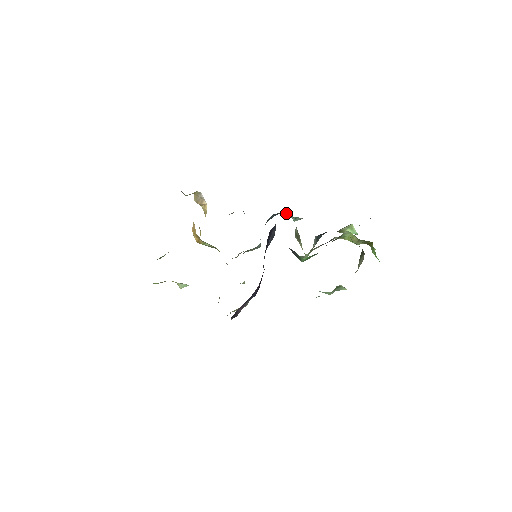
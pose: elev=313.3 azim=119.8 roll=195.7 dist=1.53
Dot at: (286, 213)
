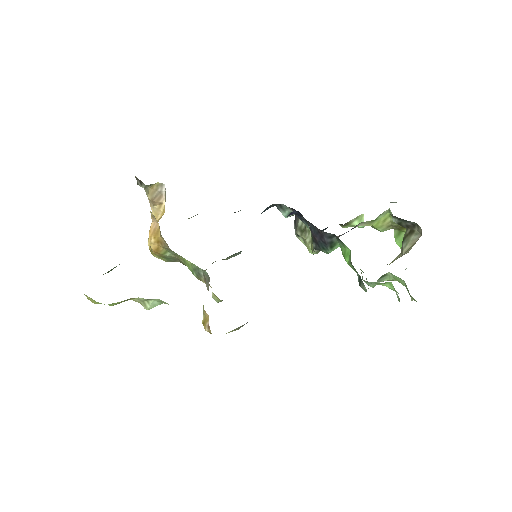
Dot at: (277, 208)
